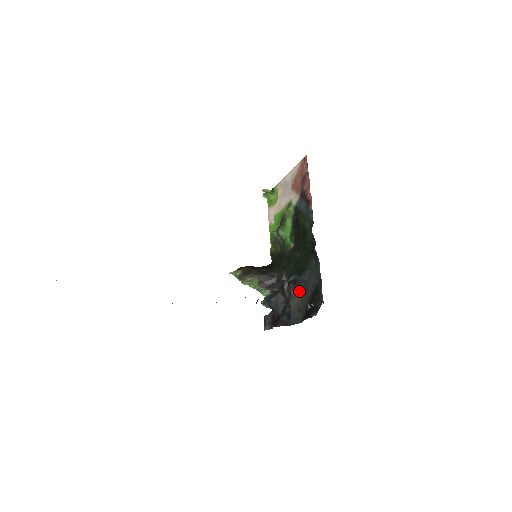
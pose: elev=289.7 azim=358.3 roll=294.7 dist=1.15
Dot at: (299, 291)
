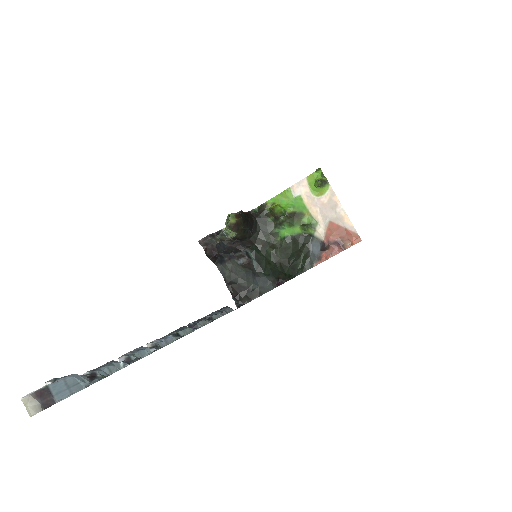
Dot at: (245, 268)
